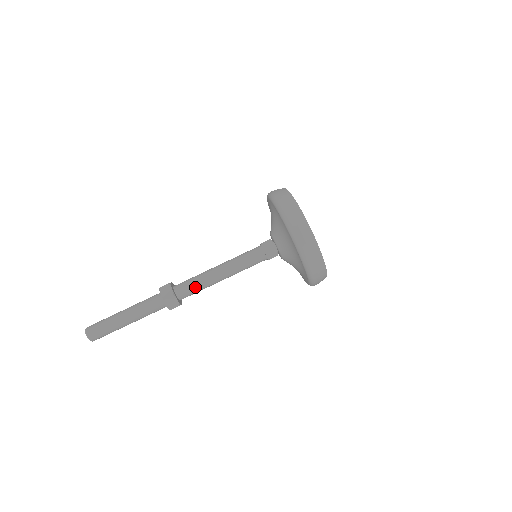
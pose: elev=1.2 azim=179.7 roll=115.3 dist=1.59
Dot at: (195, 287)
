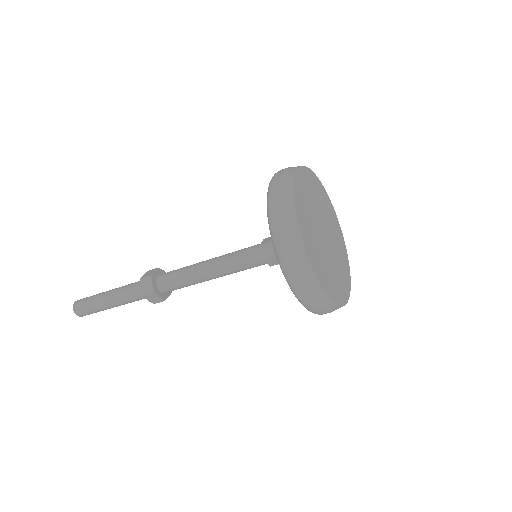
Dot at: (180, 285)
